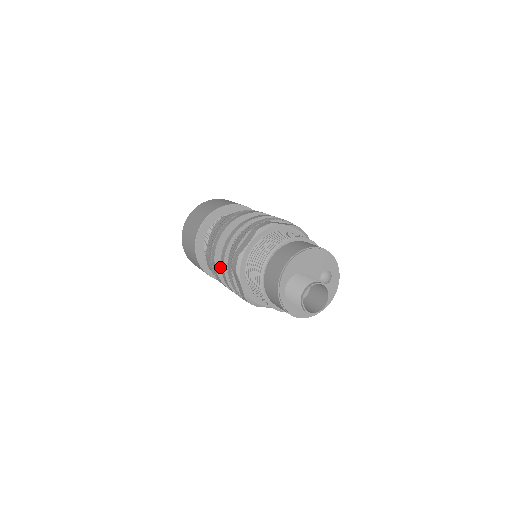
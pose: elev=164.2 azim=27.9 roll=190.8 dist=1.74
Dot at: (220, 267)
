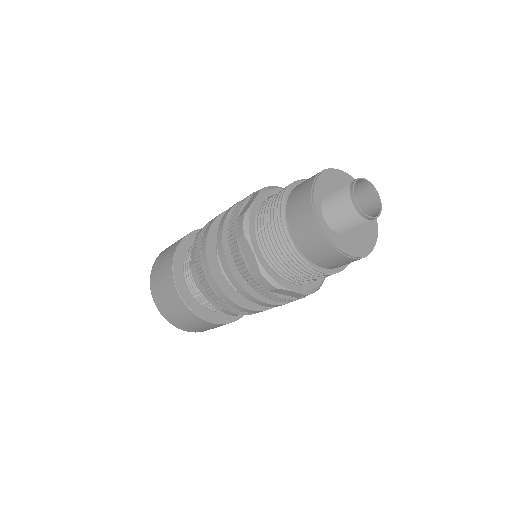
Dot at: (214, 267)
